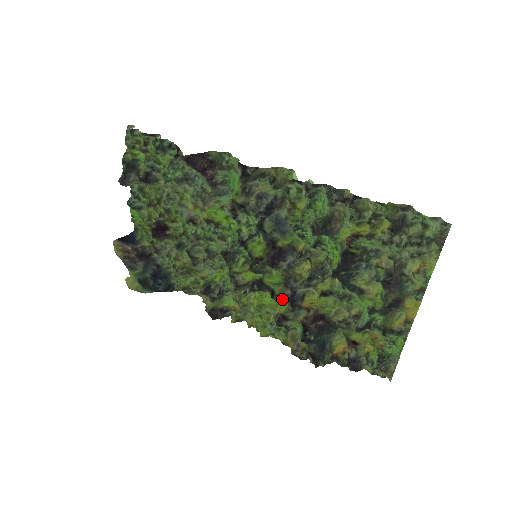
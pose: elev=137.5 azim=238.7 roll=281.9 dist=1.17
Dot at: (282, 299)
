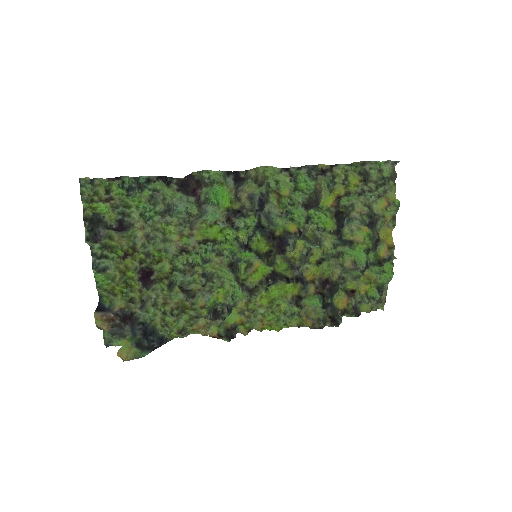
Dot at: occluded
